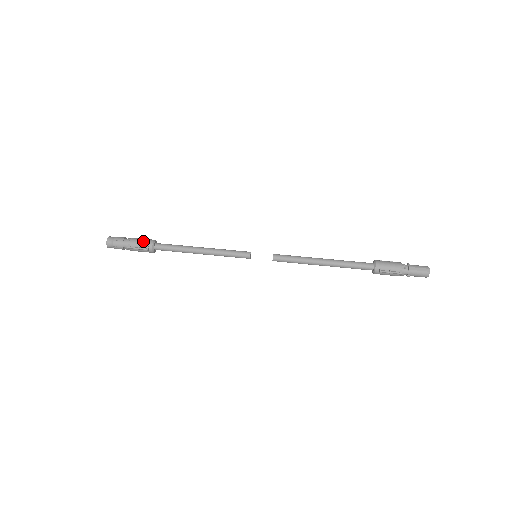
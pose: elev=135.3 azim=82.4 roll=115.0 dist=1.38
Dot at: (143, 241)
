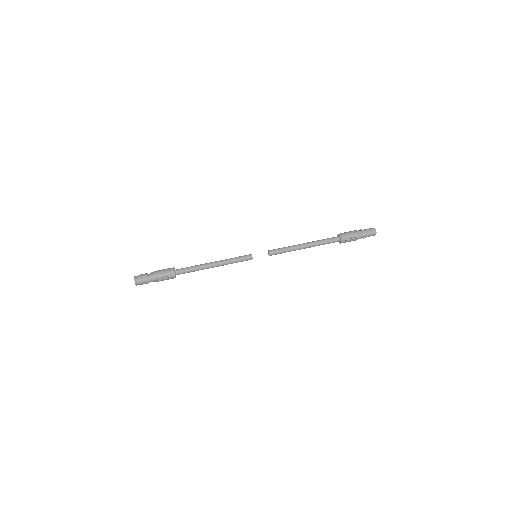
Dot at: (165, 271)
